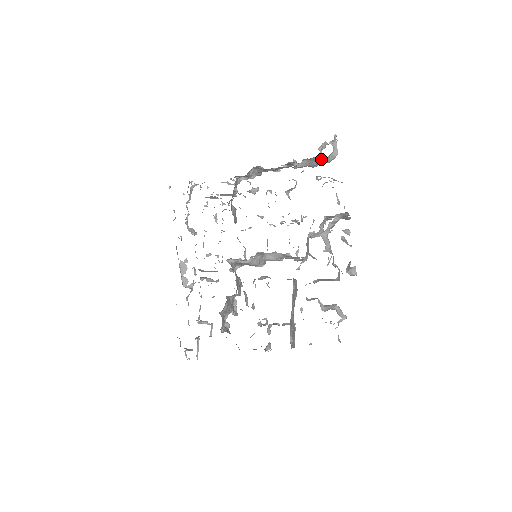
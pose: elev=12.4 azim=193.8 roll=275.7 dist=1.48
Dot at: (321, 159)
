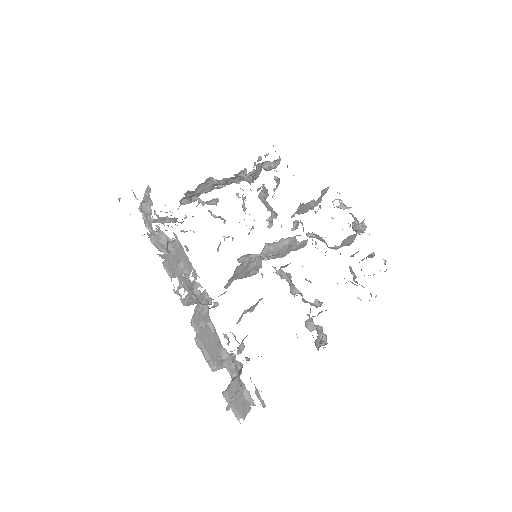
Dot at: (271, 163)
